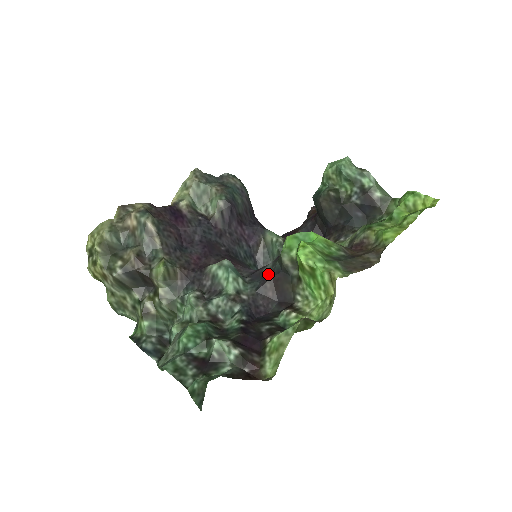
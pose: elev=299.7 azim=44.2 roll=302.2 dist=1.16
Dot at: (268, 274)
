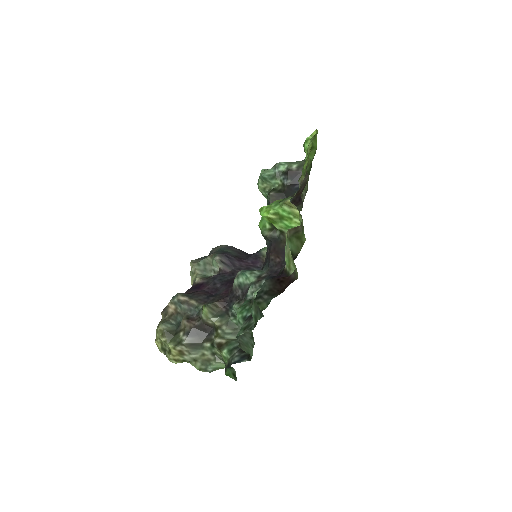
Dot at: (268, 253)
